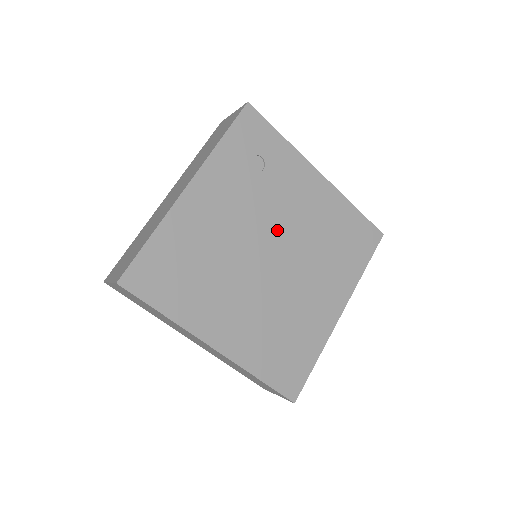
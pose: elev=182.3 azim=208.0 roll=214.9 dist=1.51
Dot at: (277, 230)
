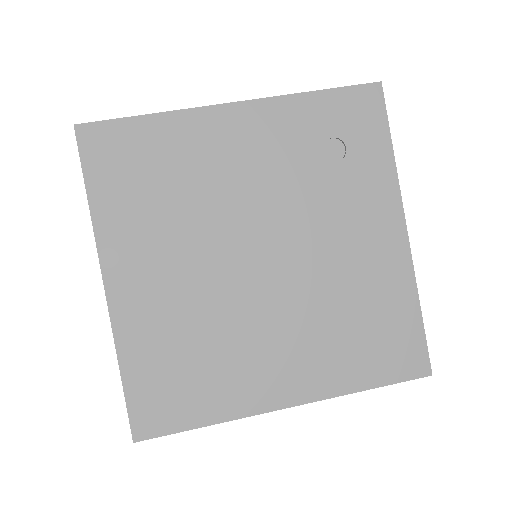
Dot at: (293, 237)
